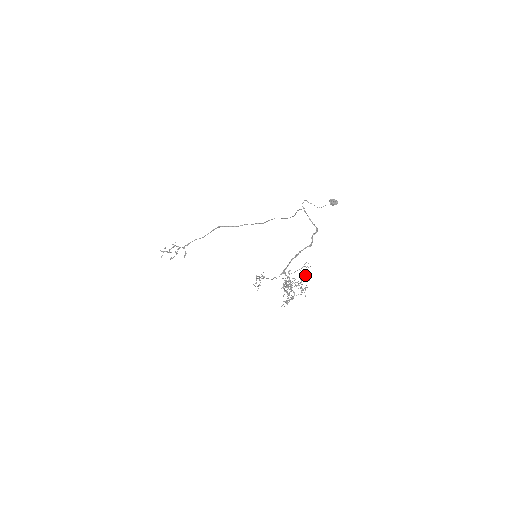
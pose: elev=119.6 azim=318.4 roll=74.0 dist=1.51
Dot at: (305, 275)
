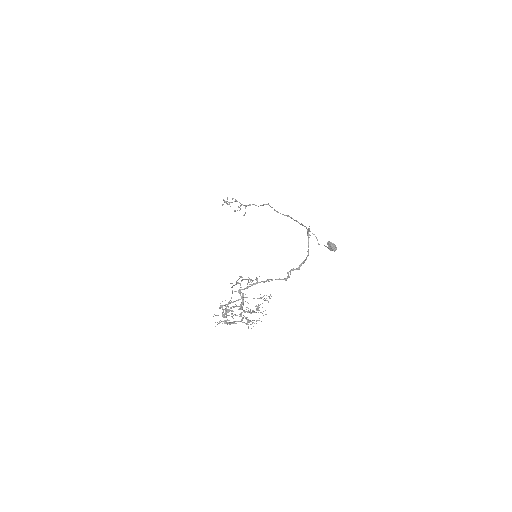
Dot at: occluded
